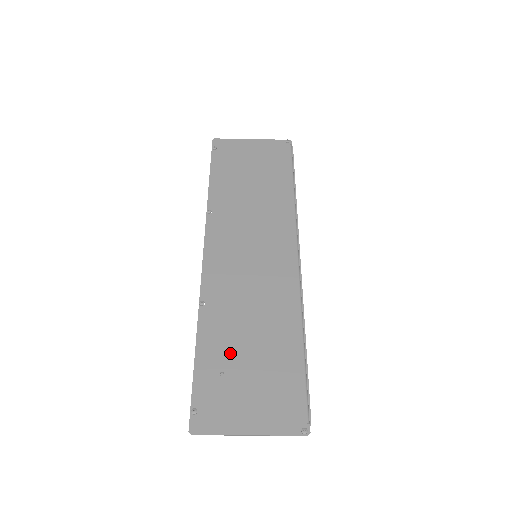
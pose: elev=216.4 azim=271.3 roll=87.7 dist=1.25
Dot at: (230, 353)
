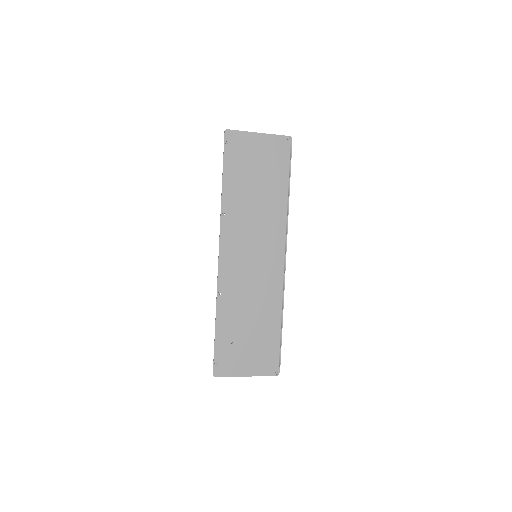
Dot at: (237, 329)
